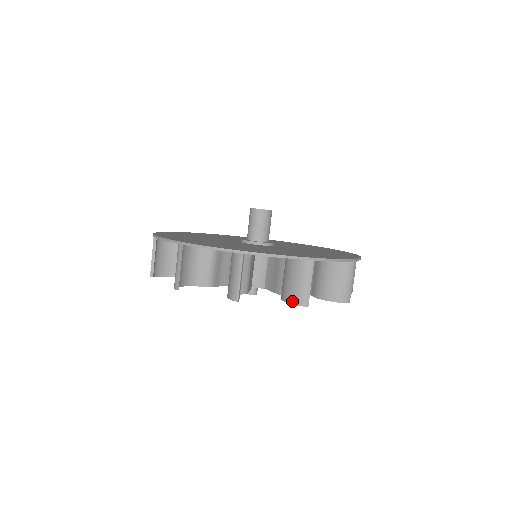
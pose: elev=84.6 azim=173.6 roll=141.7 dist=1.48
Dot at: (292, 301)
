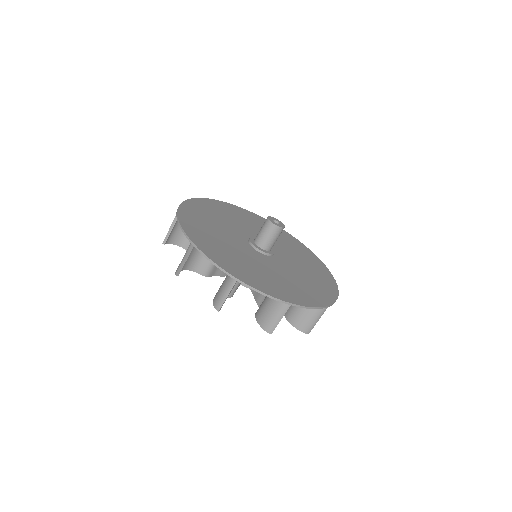
Dot at: (214, 300)
